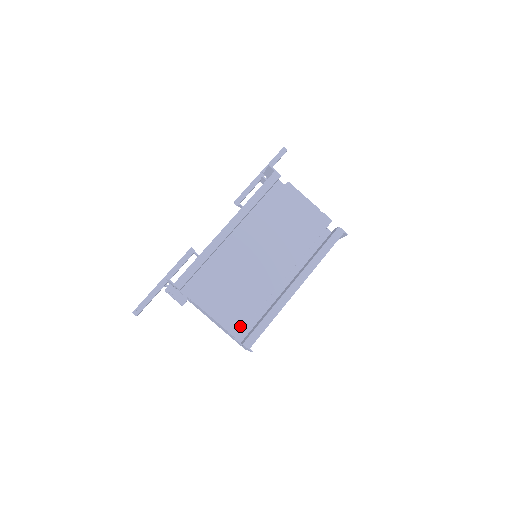
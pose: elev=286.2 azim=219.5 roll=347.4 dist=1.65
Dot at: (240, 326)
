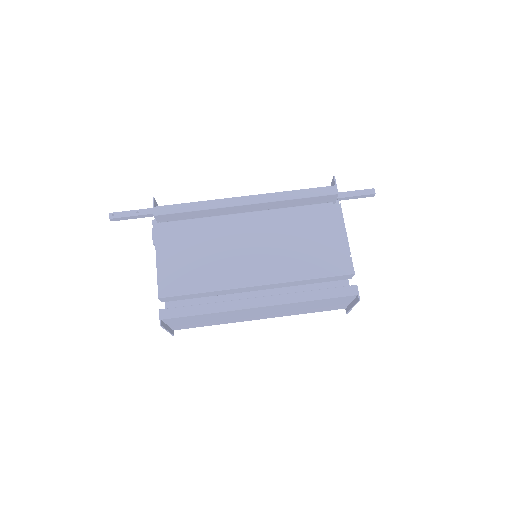
Dot at: (173, 291)
